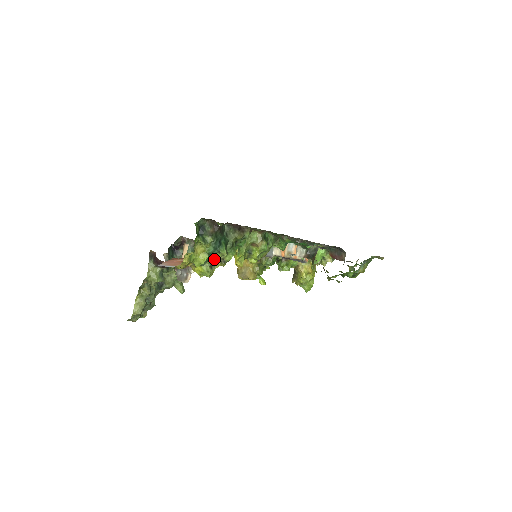
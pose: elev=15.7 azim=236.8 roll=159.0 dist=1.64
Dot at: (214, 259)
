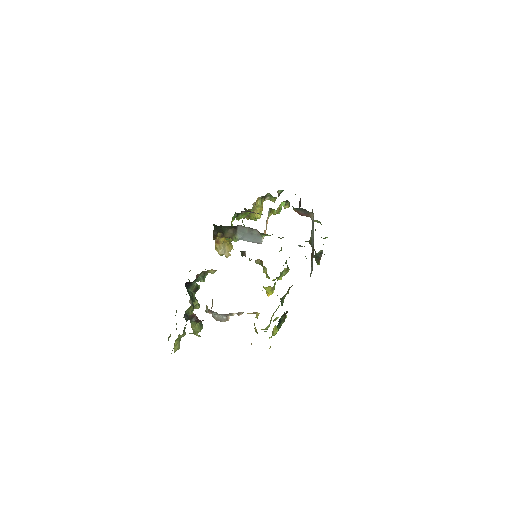
Dot at: occluded
